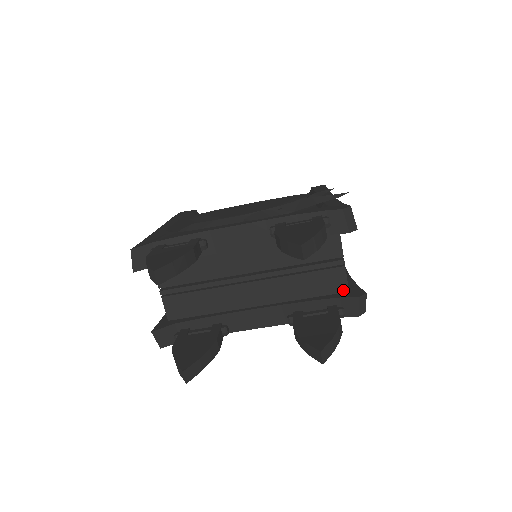
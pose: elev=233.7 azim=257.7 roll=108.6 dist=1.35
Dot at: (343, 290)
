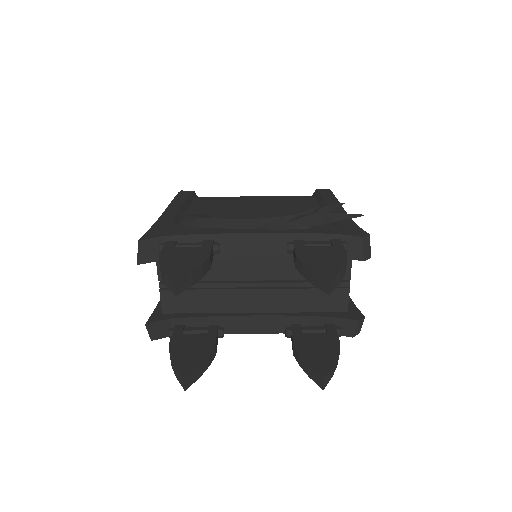
Dot at: (342, 310)
